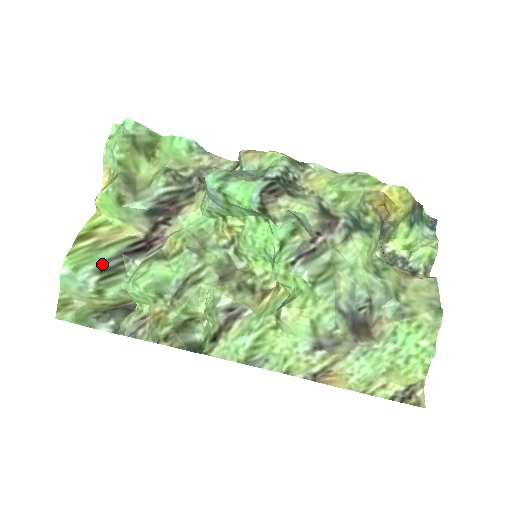
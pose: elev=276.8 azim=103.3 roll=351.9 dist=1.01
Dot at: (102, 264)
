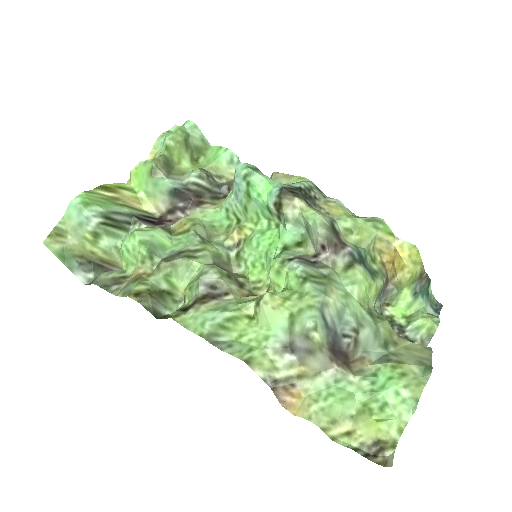
Dot at: (111, 213)
